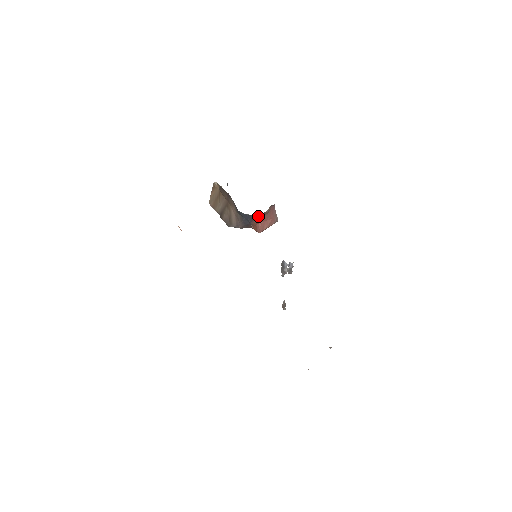
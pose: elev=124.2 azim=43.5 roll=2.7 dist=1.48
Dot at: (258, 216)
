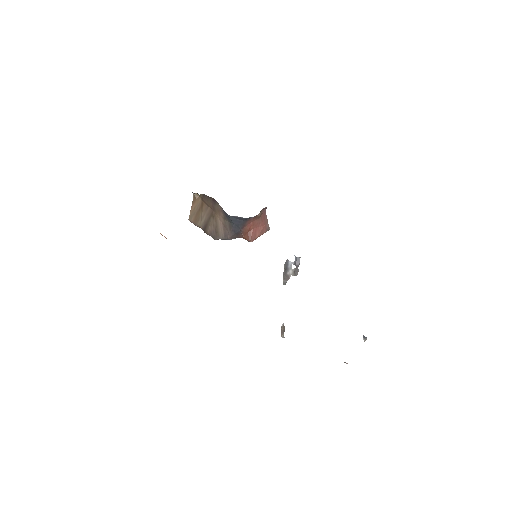
Dot at: (250, 220)
